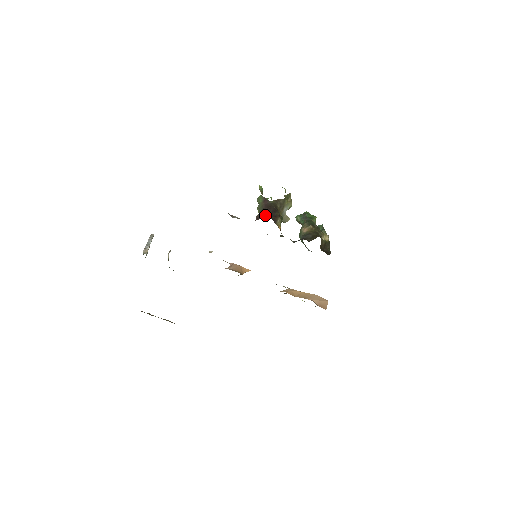
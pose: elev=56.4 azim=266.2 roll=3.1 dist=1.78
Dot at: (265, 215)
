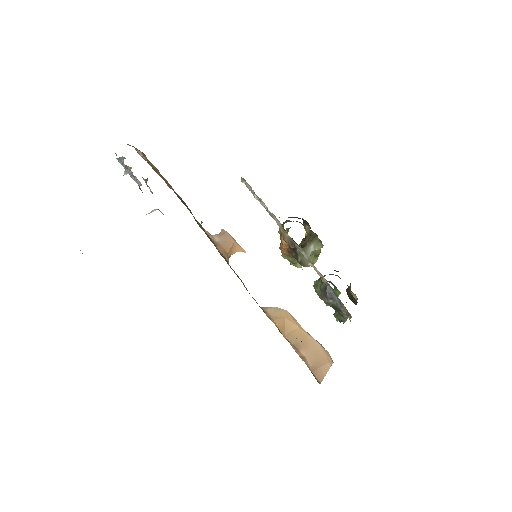
Dot at: occluded
